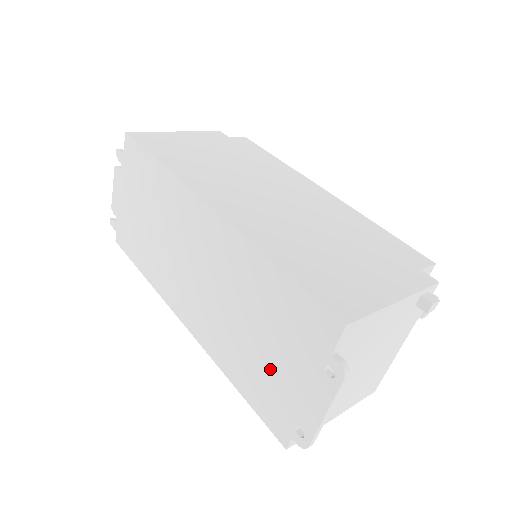
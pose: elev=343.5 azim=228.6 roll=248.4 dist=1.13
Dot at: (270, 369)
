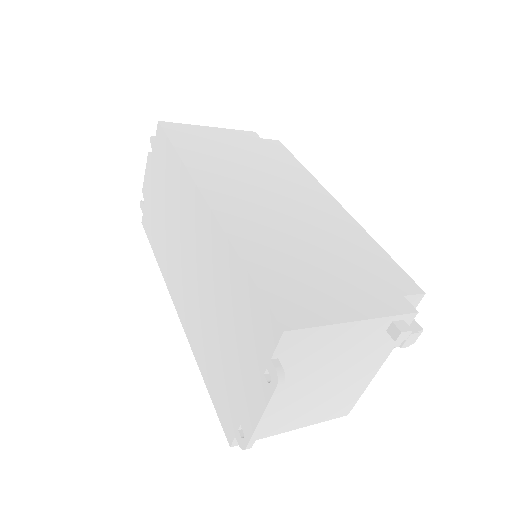
Dot at: (227, 364)
